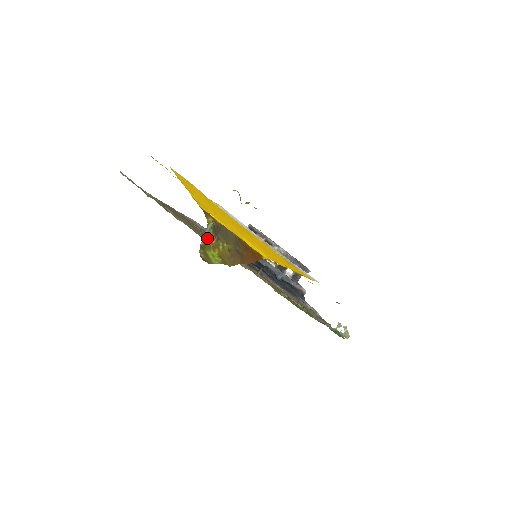
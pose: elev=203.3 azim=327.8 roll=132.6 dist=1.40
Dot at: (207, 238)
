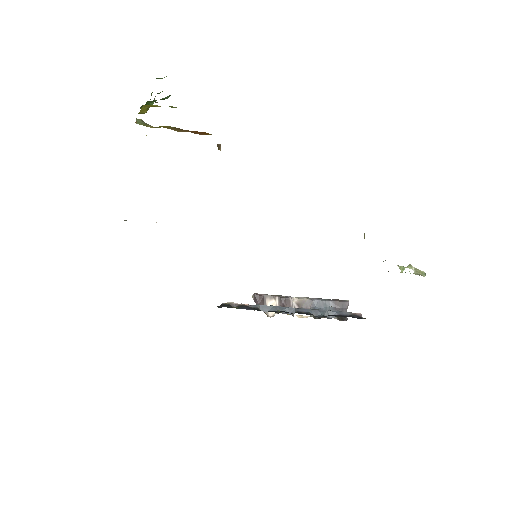
Dot at: (141, 124)
